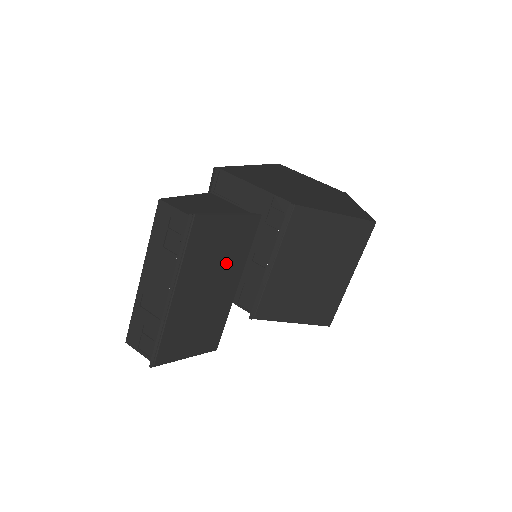
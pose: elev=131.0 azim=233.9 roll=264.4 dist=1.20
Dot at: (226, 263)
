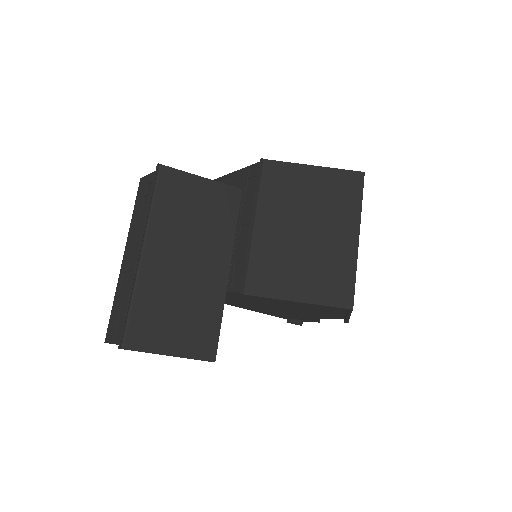
Dot at: (208, 233)
